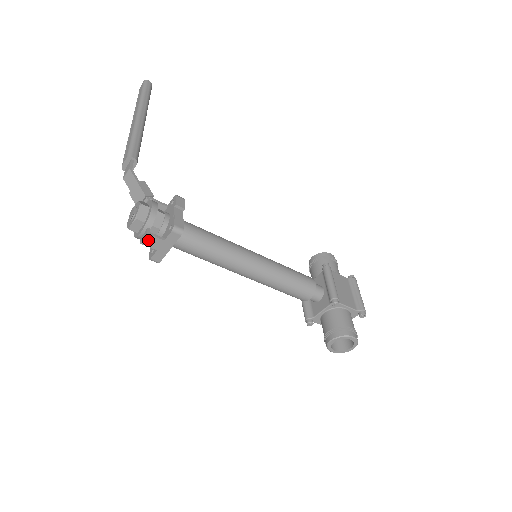
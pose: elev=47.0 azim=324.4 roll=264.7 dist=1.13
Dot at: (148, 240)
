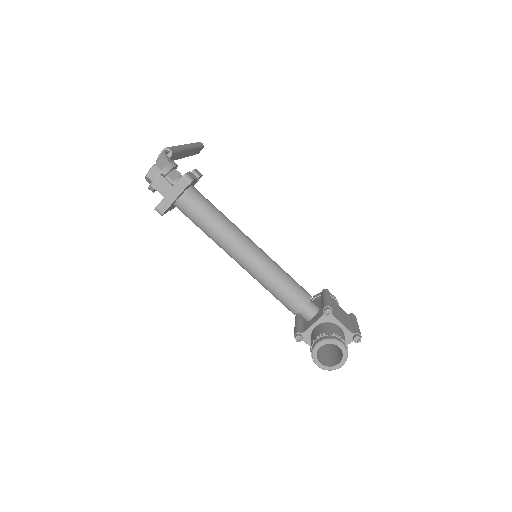
Dot at: (159, 183)
